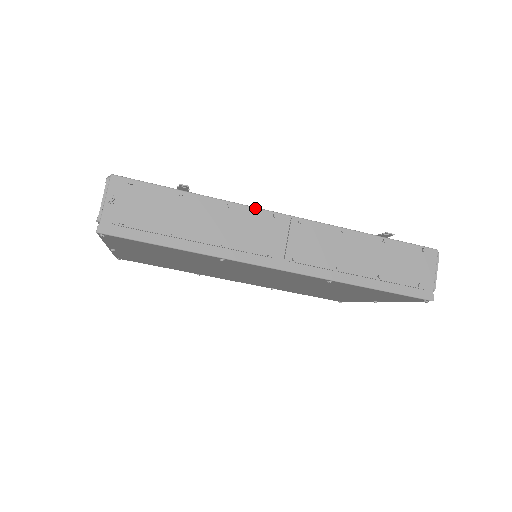
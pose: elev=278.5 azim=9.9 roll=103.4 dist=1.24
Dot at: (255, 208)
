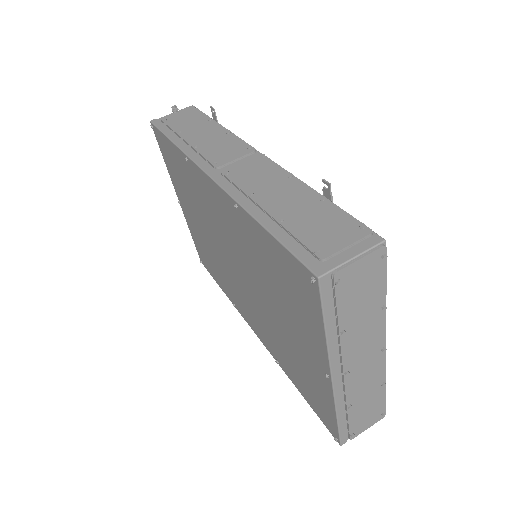
Dot at: (242, 140)
